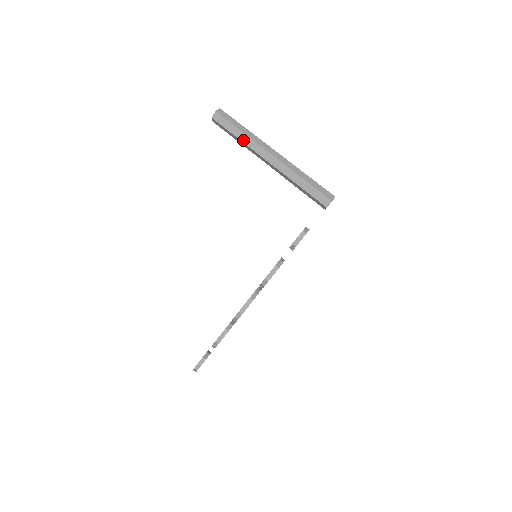
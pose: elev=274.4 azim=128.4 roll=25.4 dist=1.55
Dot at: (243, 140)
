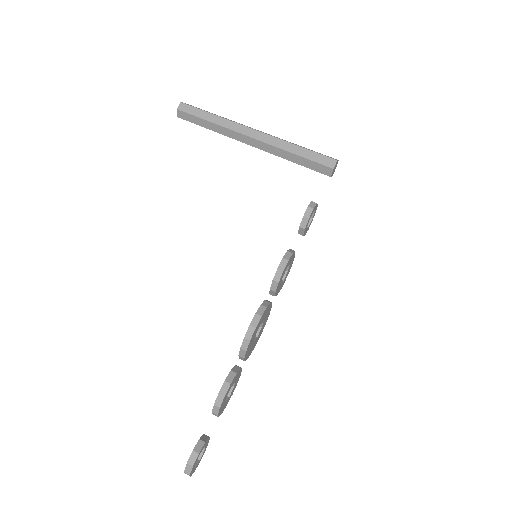
Dot at: (217, 122)
